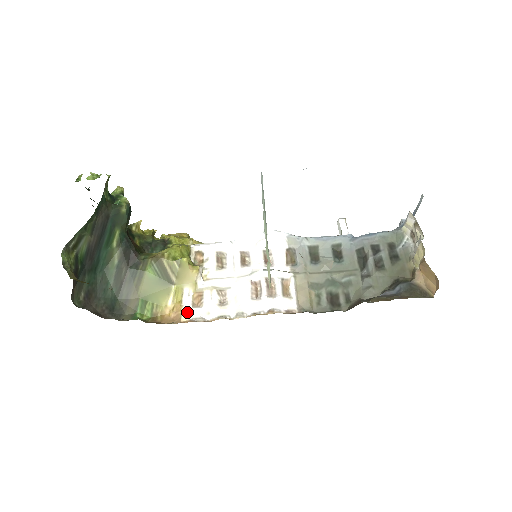
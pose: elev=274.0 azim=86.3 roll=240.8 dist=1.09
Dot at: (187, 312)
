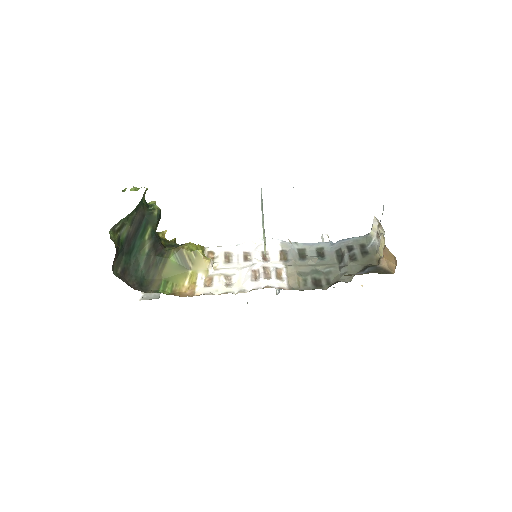
Dot at: (200, 290)
